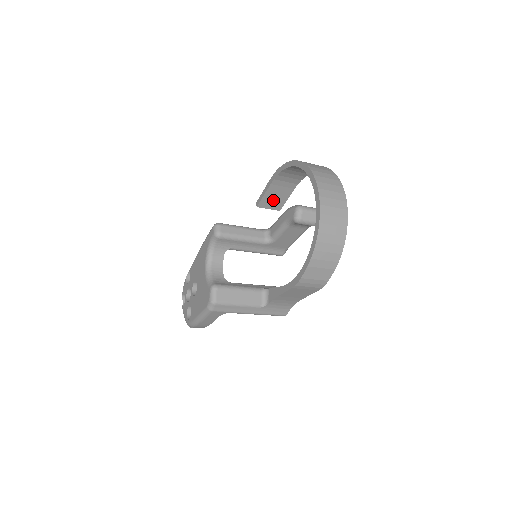
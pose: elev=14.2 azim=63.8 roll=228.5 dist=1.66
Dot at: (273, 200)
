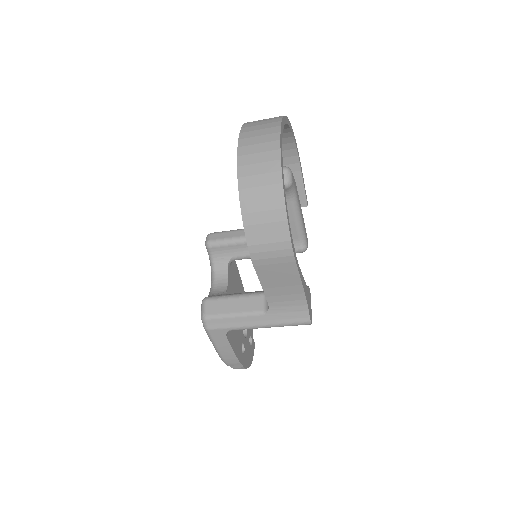
Dot at: occluded
